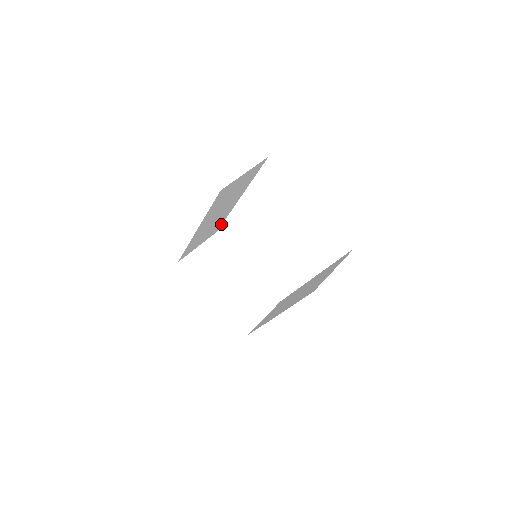
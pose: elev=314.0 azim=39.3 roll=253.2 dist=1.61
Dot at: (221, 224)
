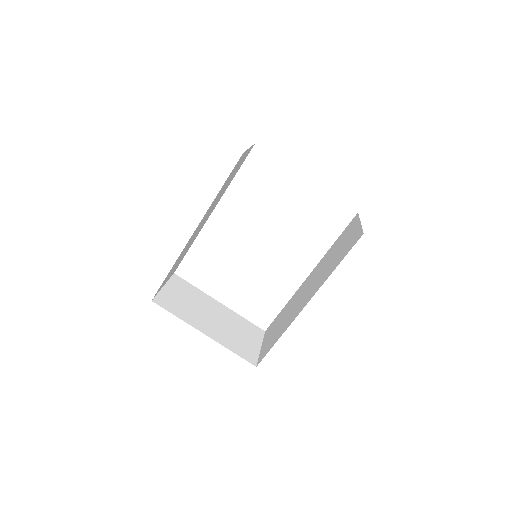
Dot at: (183, 257)
